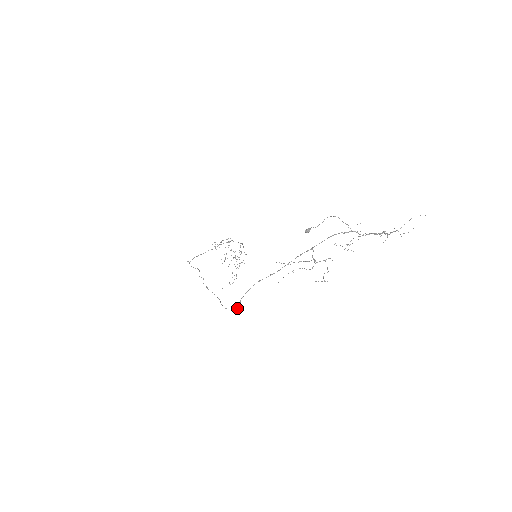
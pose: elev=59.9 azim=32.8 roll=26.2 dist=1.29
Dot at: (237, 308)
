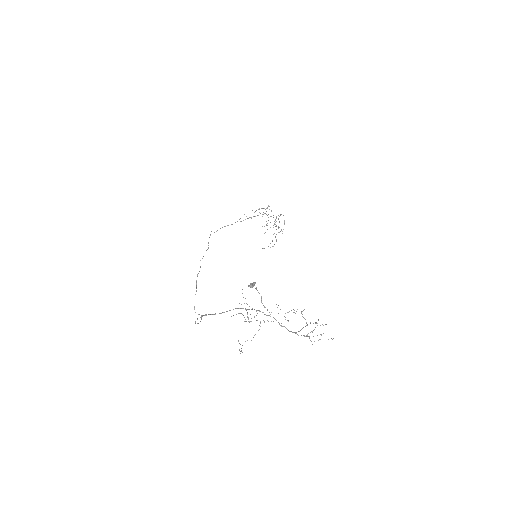
Dot at: occluded
